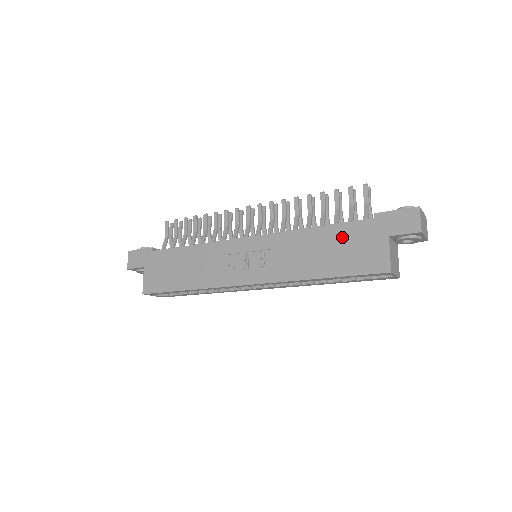
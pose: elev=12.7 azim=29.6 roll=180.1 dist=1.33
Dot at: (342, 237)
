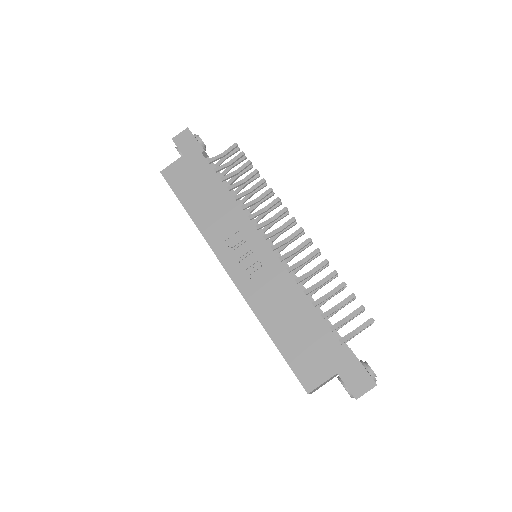
Dot at: (314, 331)
